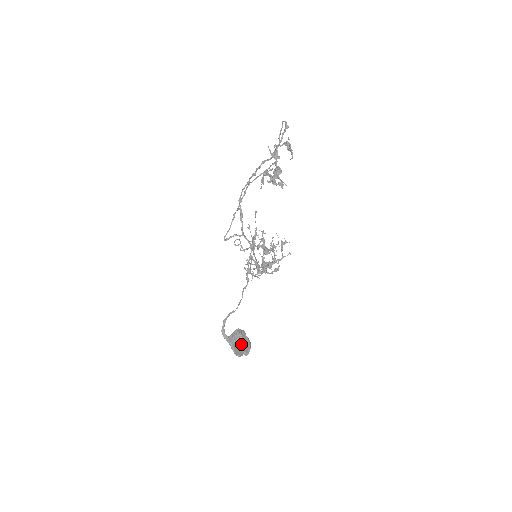
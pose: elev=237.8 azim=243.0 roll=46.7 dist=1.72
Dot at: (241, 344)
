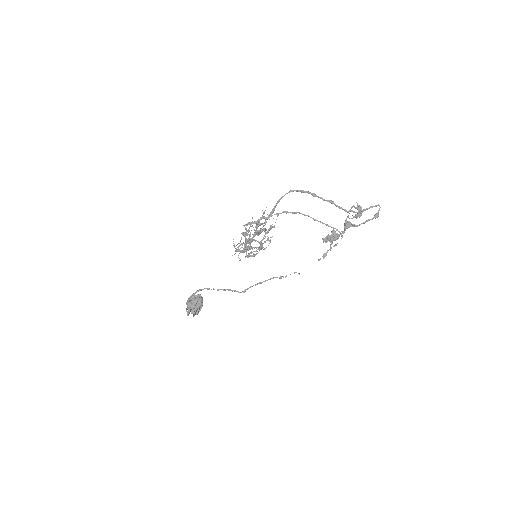
Dot at: (196, 311)
